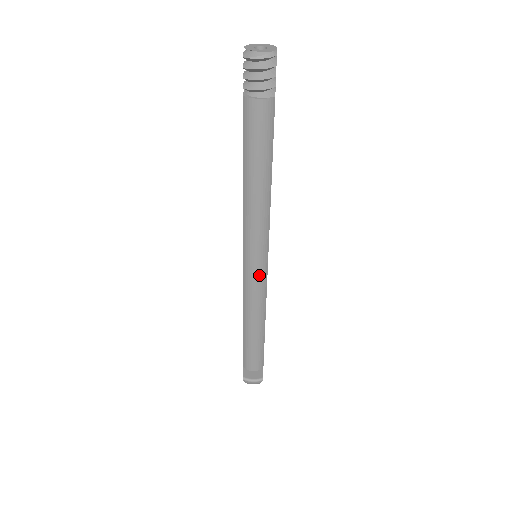
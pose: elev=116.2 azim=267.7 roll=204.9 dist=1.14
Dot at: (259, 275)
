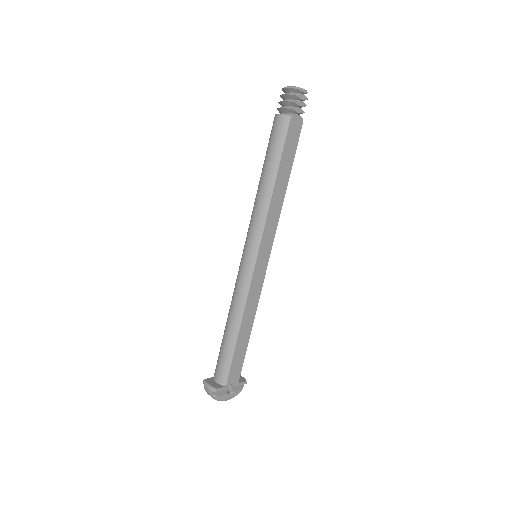
Dot at: (247, 266)
